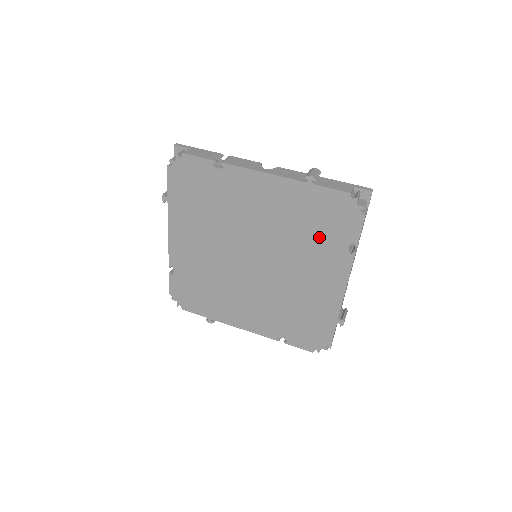
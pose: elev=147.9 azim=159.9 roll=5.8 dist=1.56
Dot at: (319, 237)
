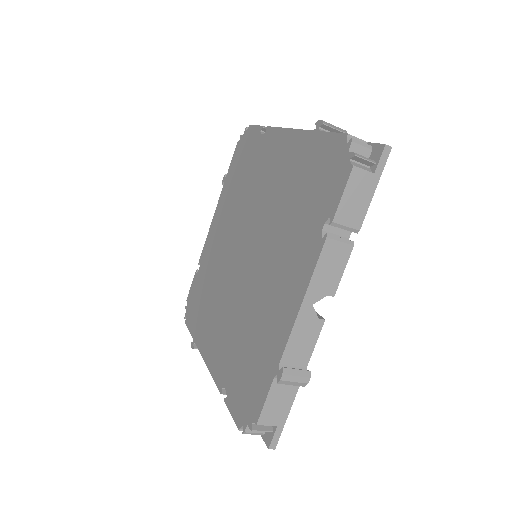
Dot at: (249, 168)
